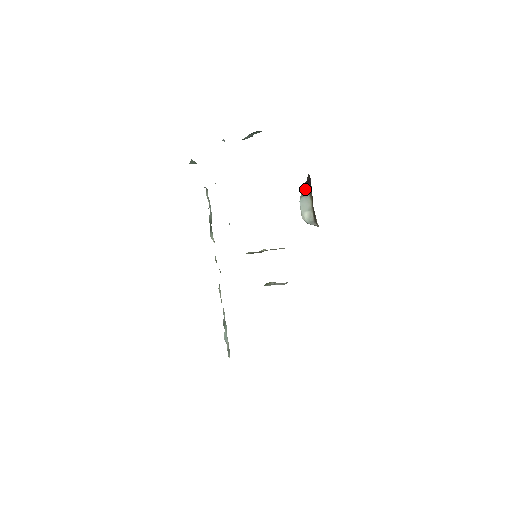
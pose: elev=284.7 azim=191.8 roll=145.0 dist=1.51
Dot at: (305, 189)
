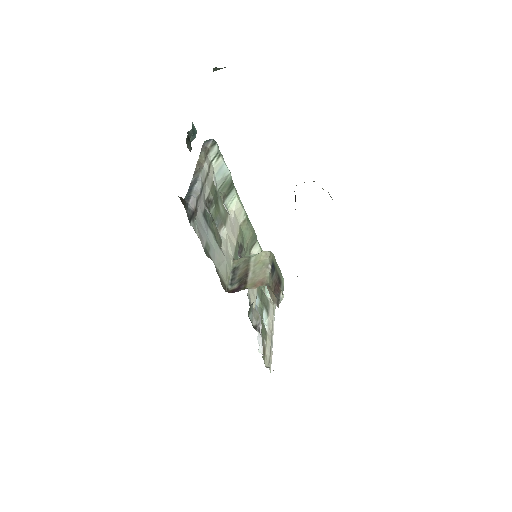
Dot at: occluded
